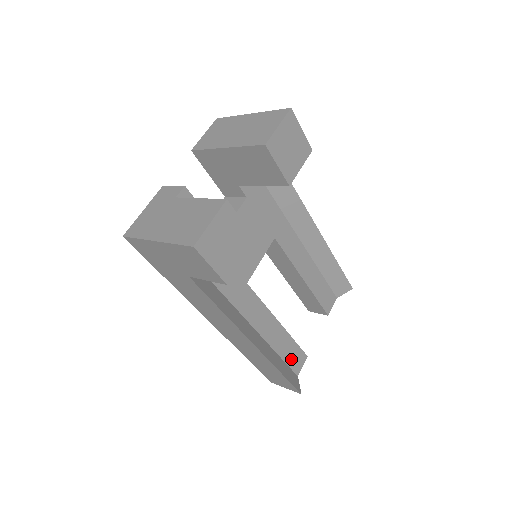
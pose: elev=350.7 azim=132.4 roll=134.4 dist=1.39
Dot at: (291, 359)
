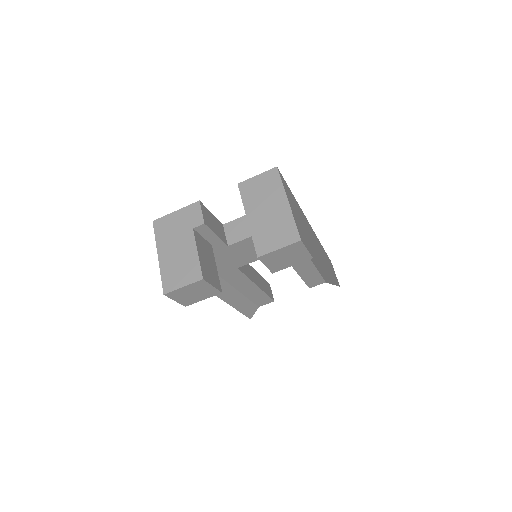
Dot at: (258, 300)
